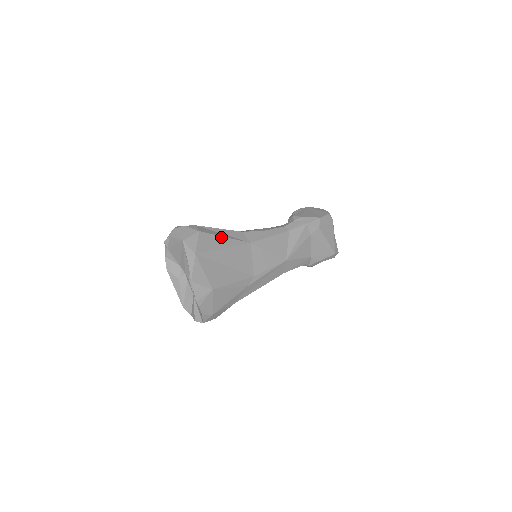
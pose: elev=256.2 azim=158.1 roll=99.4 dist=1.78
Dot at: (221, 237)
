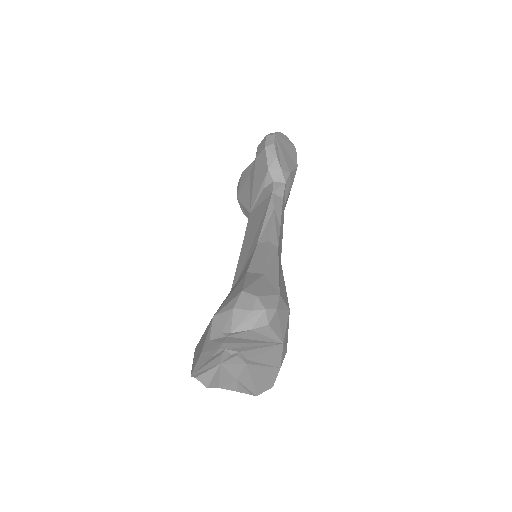
Dot at: occluded
